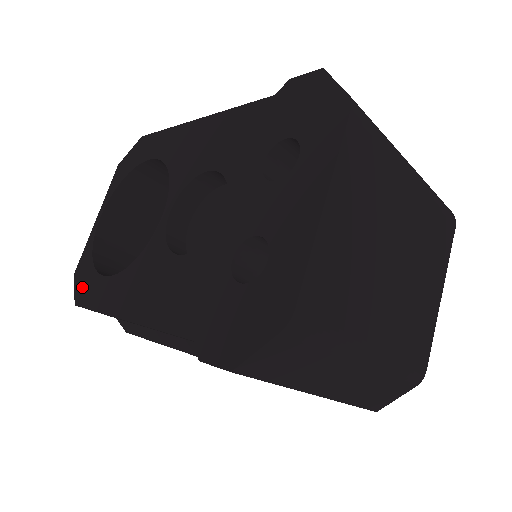
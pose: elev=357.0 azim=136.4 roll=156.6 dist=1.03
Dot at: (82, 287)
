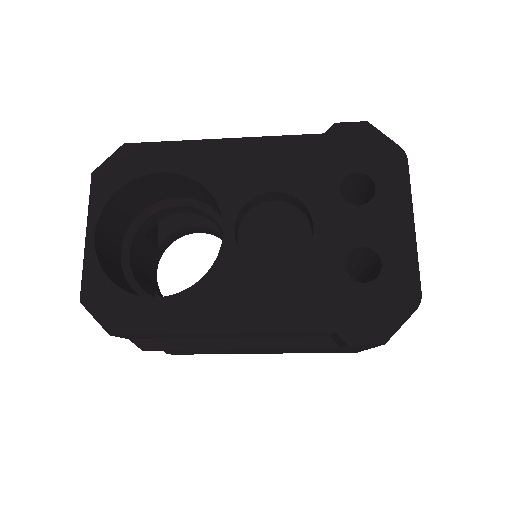
Dot at: (113, 314)
